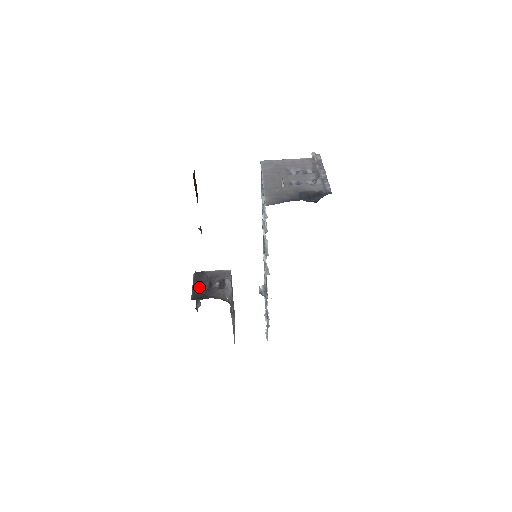
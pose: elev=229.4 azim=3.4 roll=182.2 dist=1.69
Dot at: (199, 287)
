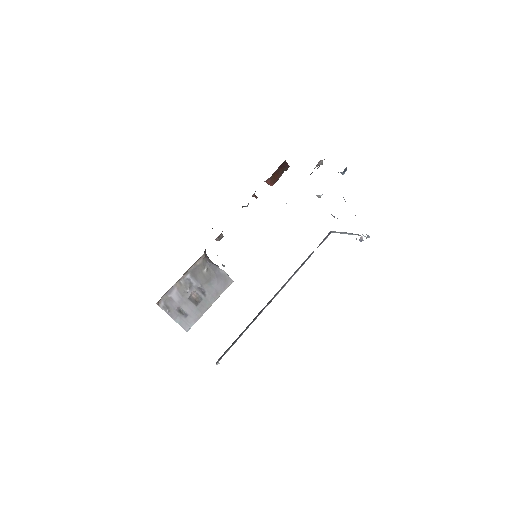
Dot at: occluded
